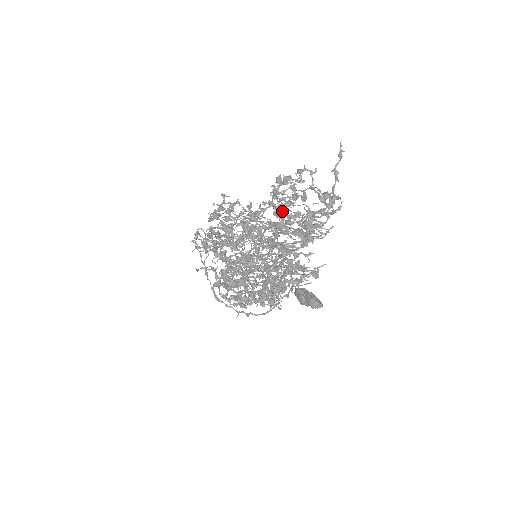
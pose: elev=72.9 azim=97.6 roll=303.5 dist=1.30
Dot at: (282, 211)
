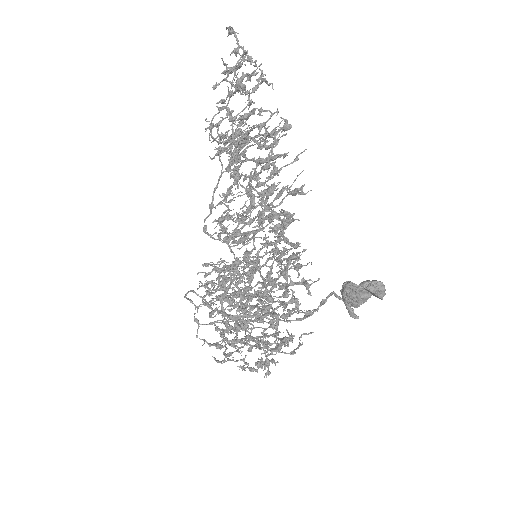
Dot at: occluded
